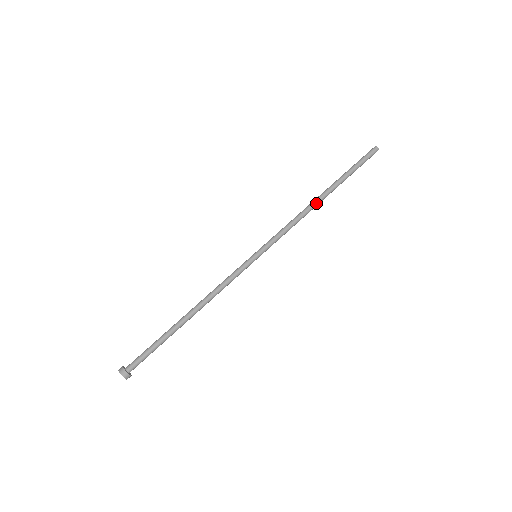
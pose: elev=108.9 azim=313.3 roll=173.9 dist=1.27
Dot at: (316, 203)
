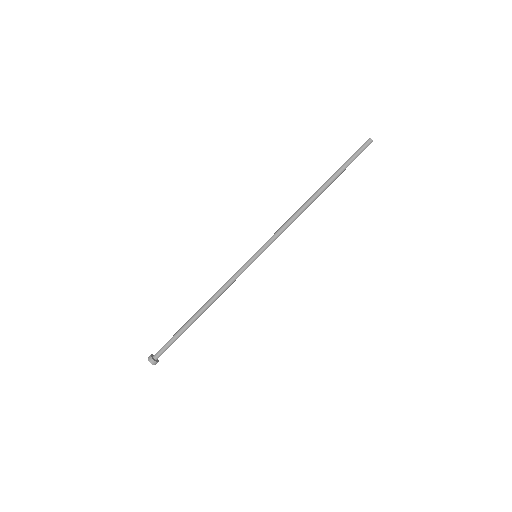
Dot at: (309, 201)
